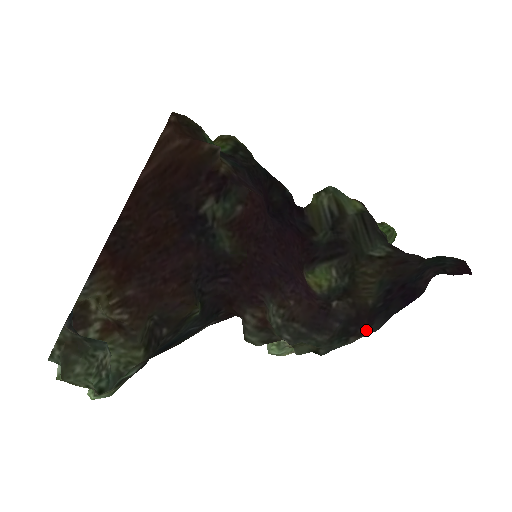
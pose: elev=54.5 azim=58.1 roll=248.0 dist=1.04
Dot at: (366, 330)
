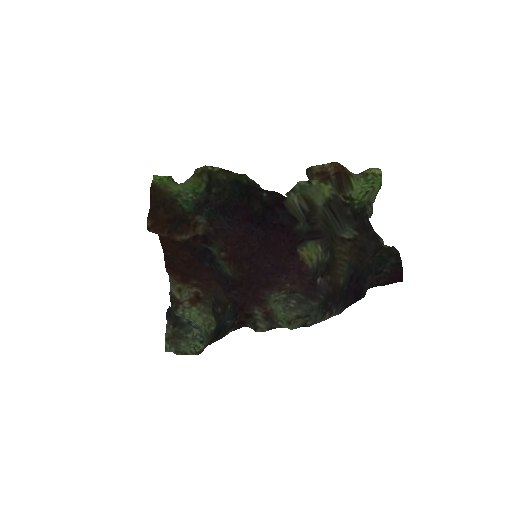
Dot at: (336, 309)
